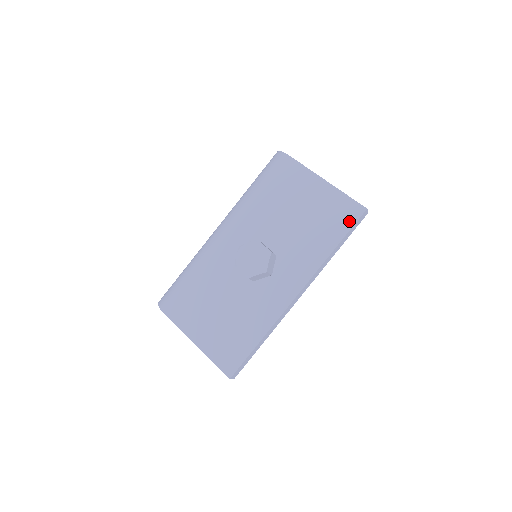
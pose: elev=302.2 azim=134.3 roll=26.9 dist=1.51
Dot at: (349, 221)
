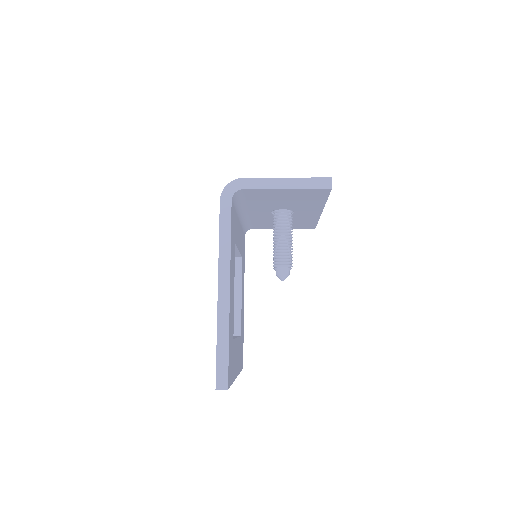
Dot at: occluded
